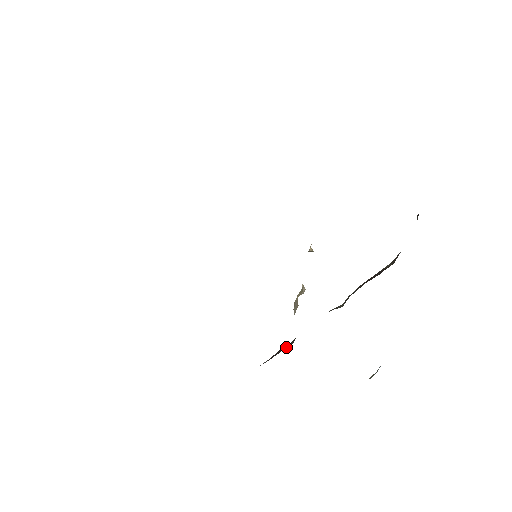
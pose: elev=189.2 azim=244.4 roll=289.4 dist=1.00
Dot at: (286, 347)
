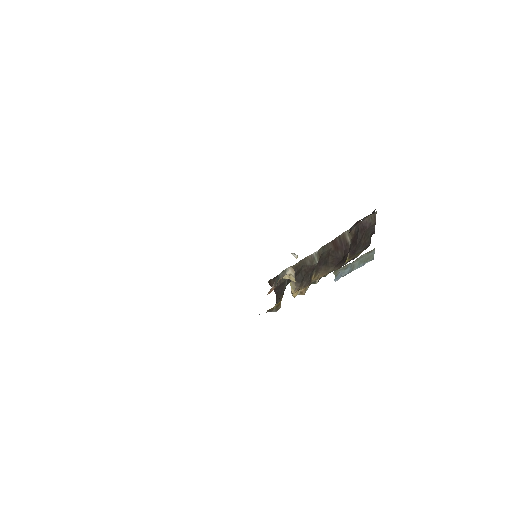
Dot at: (283, 280)
